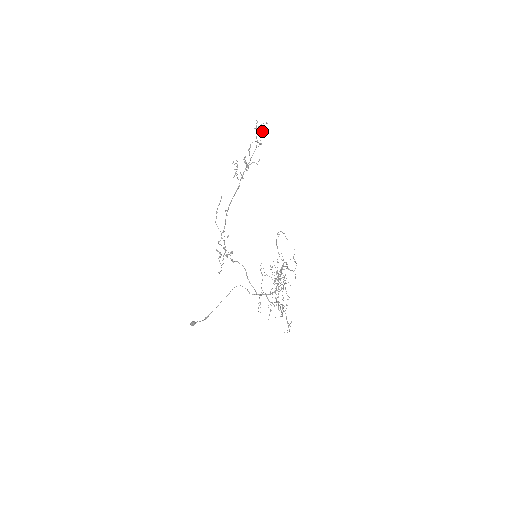
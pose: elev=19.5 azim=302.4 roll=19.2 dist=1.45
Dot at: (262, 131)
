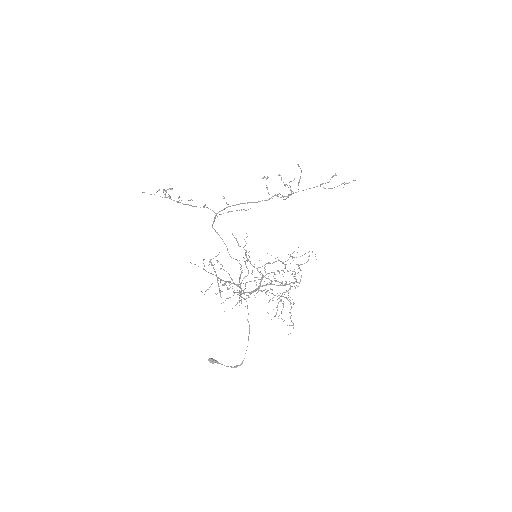
Dot at: (342, 183)
